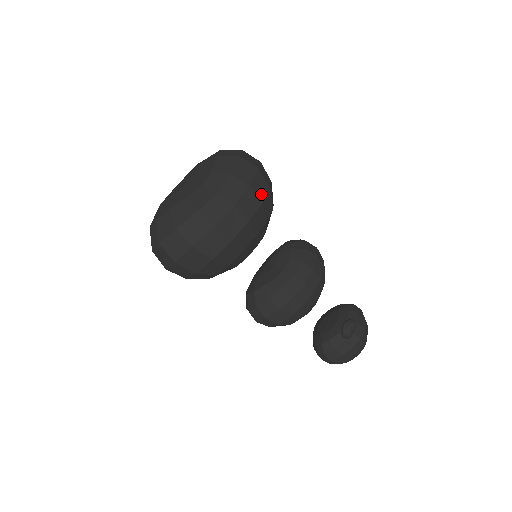
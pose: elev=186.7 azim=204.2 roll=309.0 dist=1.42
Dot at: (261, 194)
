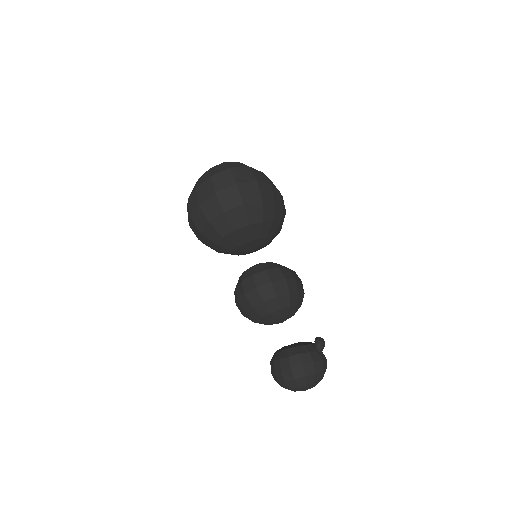
Dot at: occluded
